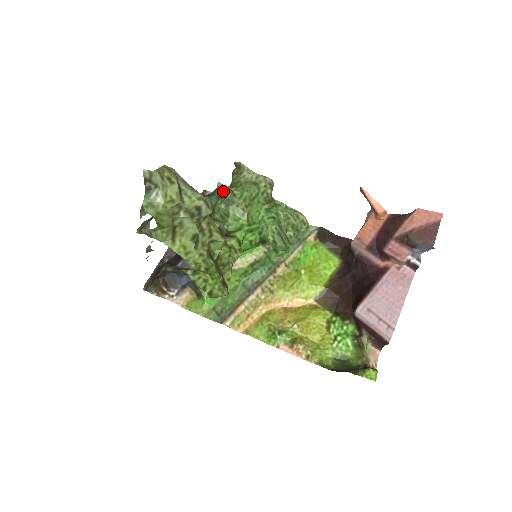
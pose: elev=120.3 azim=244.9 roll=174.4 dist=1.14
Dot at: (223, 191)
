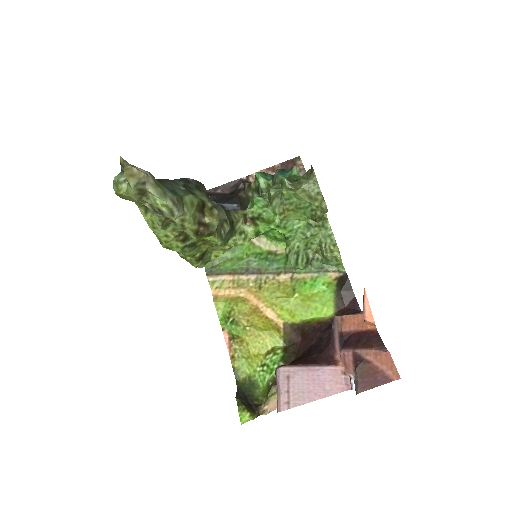
Dot at: (282, 181)
